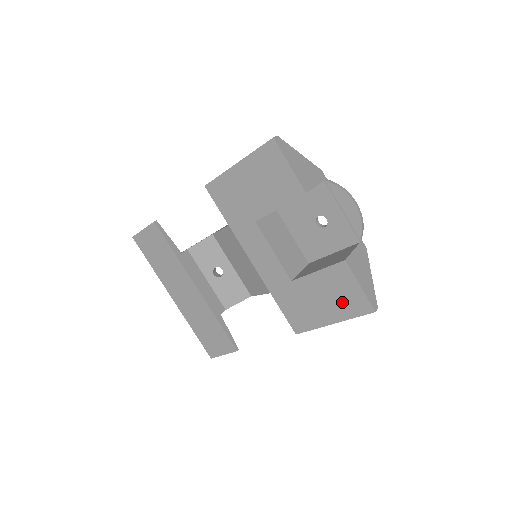
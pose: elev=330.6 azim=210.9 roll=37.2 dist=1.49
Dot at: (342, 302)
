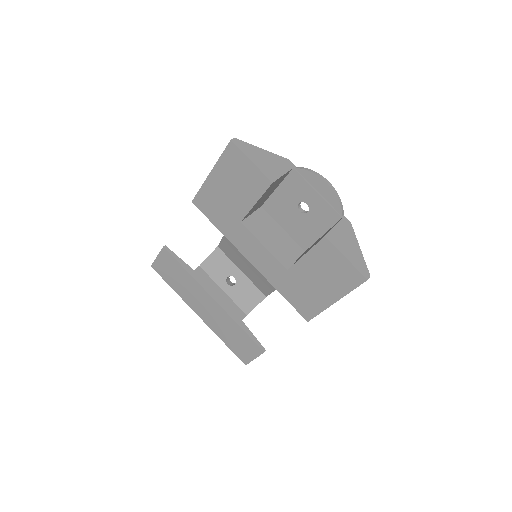
Dot at: (336, 278)
